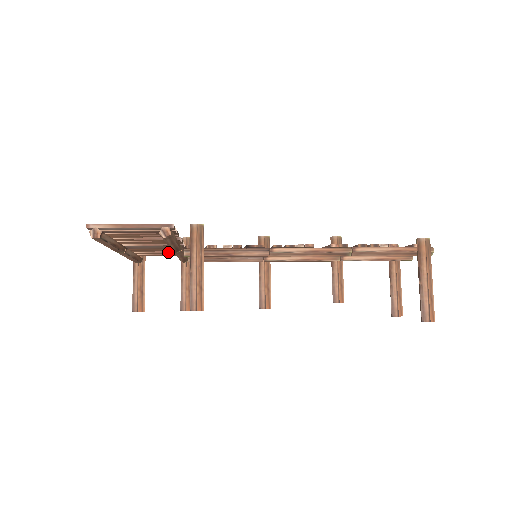
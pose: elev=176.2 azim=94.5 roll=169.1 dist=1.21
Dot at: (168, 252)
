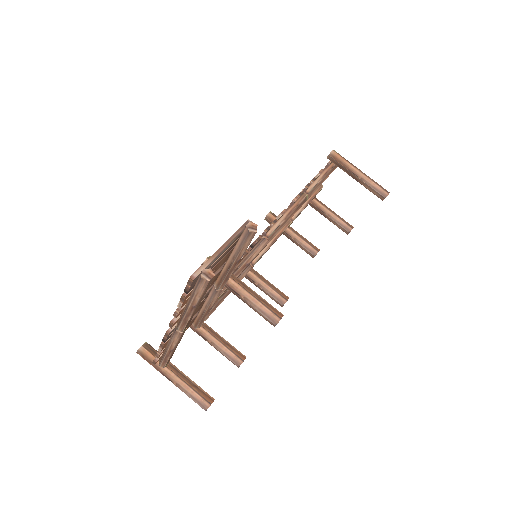
Dot at: occluded
